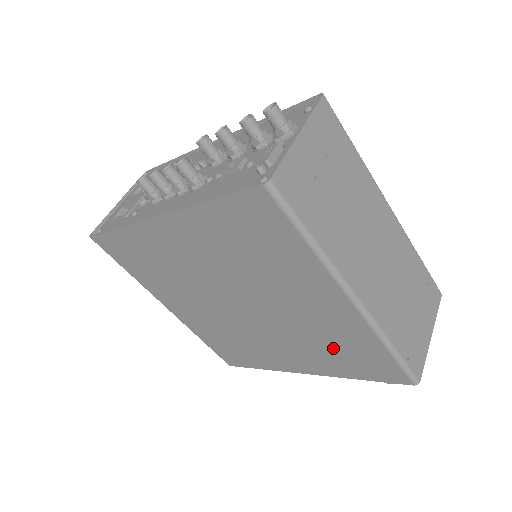
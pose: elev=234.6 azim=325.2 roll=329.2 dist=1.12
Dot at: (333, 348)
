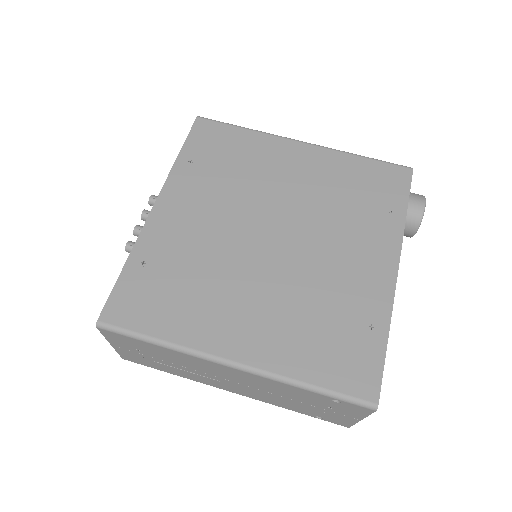
Dot at: (353, 198)
